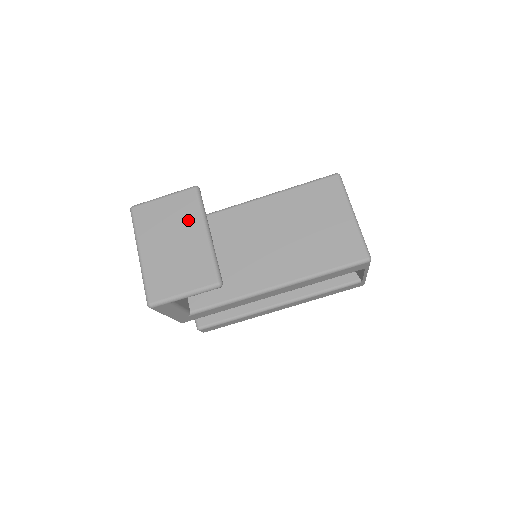
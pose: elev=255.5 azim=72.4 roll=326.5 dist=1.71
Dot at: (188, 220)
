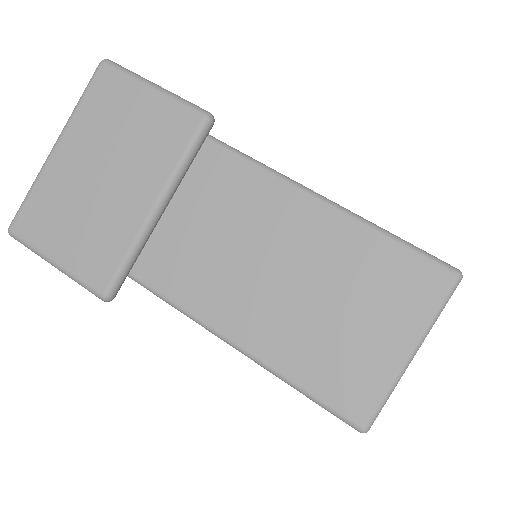
Dot at: (150, 160)
